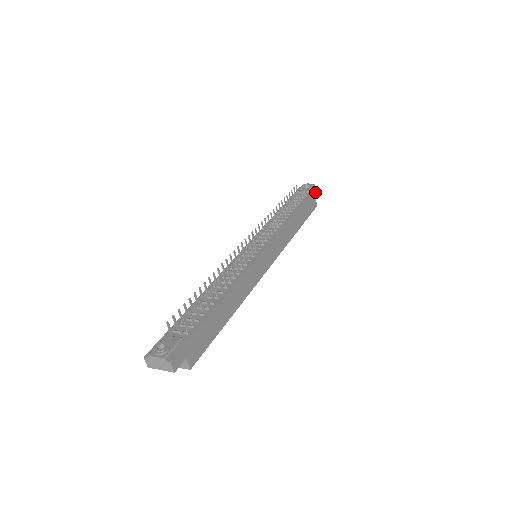
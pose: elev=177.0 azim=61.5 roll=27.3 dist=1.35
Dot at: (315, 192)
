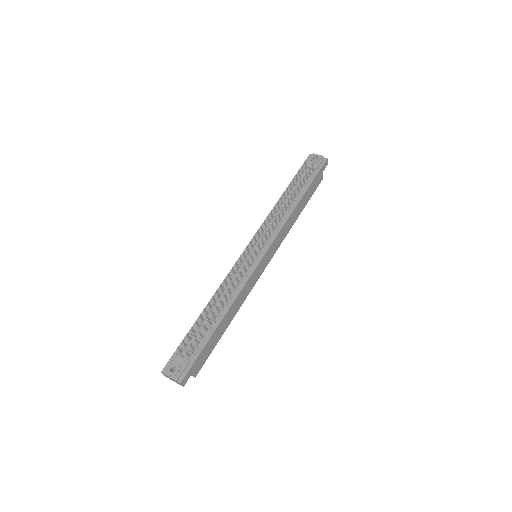
Dot at: (323, 167)
